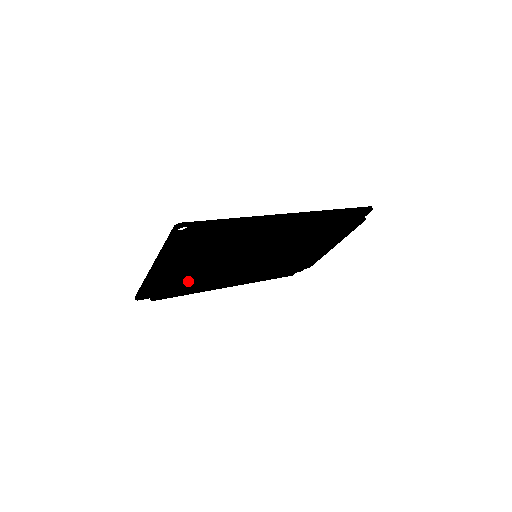
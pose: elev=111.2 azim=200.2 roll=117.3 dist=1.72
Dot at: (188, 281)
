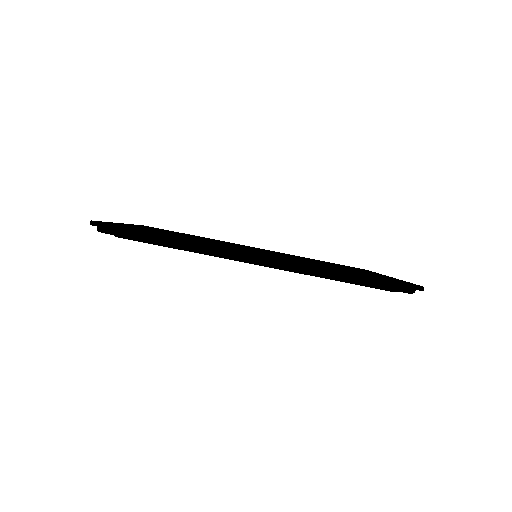
Dot at: occluded
